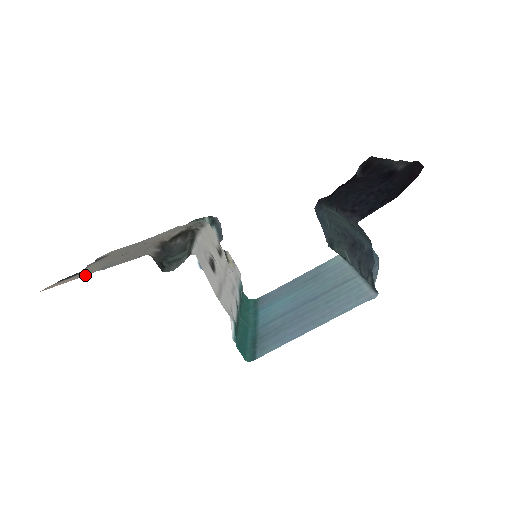
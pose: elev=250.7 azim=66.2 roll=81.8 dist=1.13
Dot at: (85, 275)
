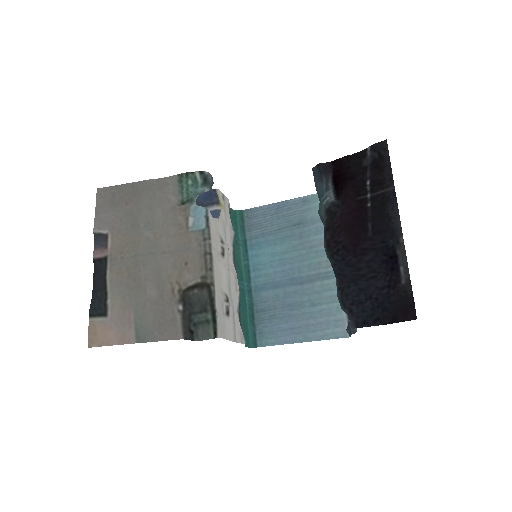
Dot at: (128, 342)
